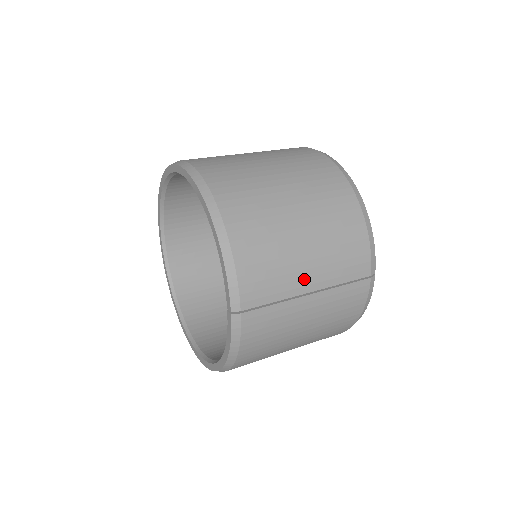
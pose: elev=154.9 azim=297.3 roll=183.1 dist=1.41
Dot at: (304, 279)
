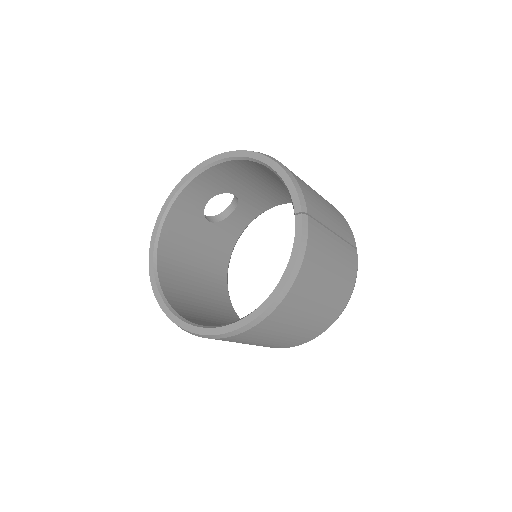
Dot at: (330, 220)
